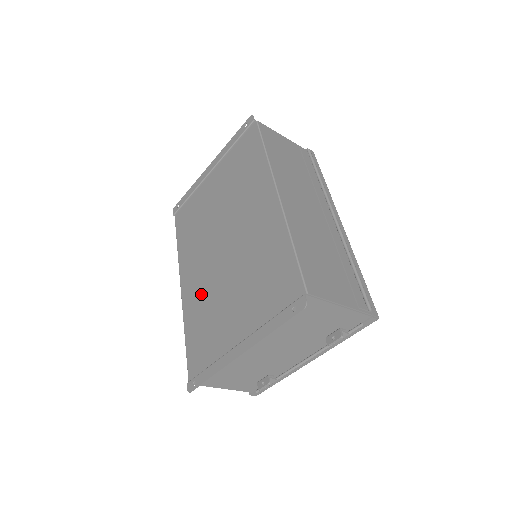
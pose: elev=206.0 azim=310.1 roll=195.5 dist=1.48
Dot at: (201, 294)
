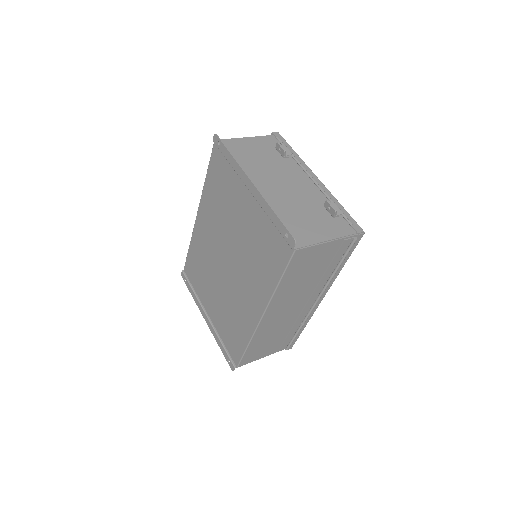
Dot at: (204, 251)
